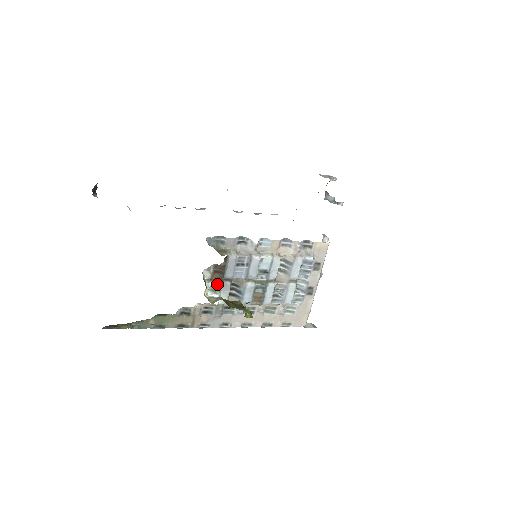
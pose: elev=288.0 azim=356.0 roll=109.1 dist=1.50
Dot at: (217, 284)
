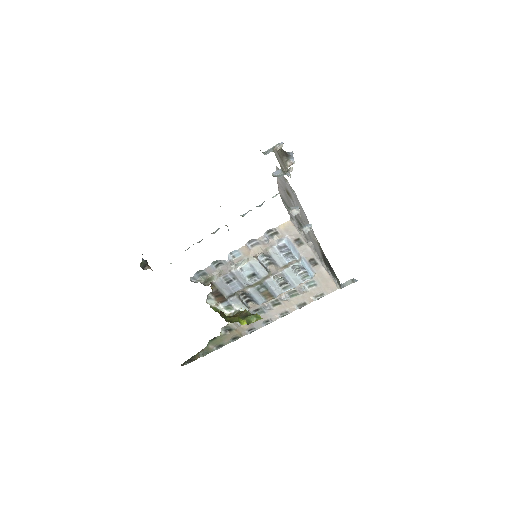
Dot at: (226, 303)
